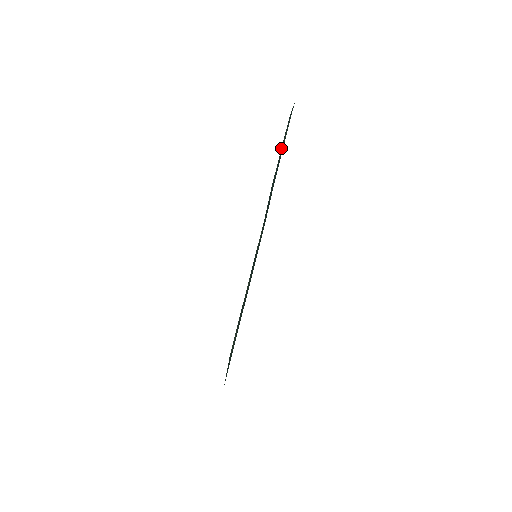
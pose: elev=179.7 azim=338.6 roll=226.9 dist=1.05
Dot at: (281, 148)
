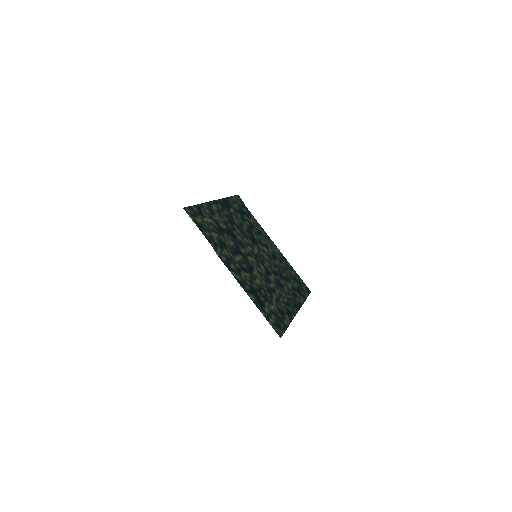
Dot at: (238, 209)
